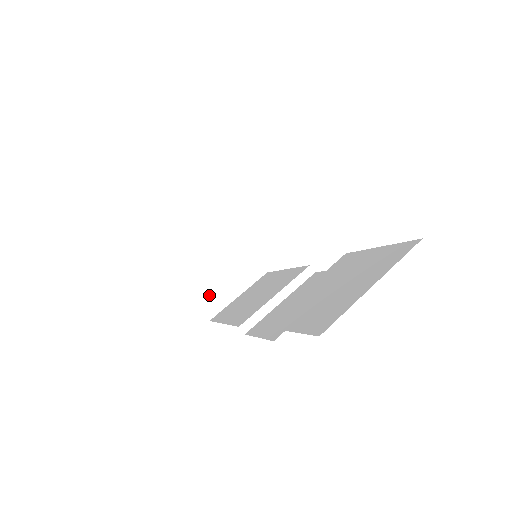
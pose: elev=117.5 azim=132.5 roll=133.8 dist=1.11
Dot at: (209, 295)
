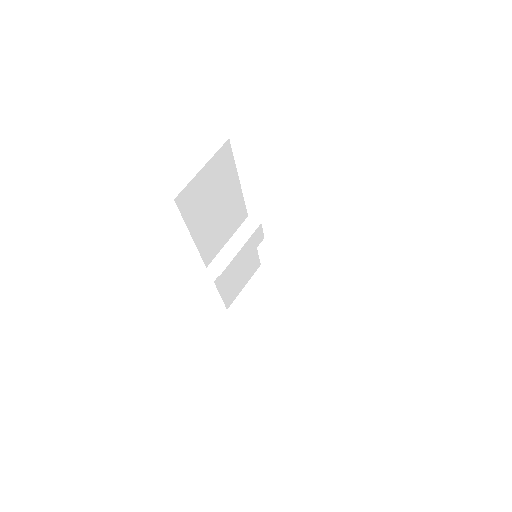
Dot at: (267, 321)
